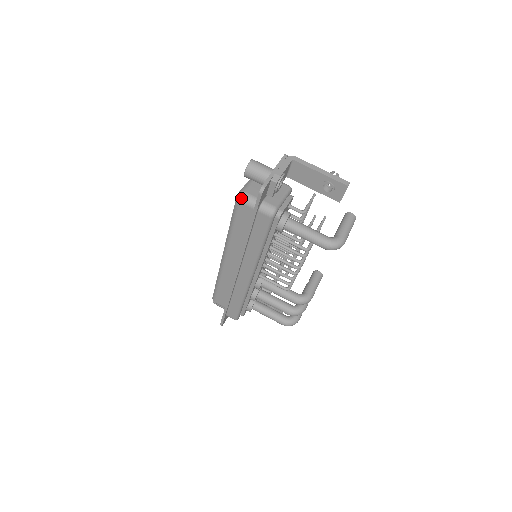
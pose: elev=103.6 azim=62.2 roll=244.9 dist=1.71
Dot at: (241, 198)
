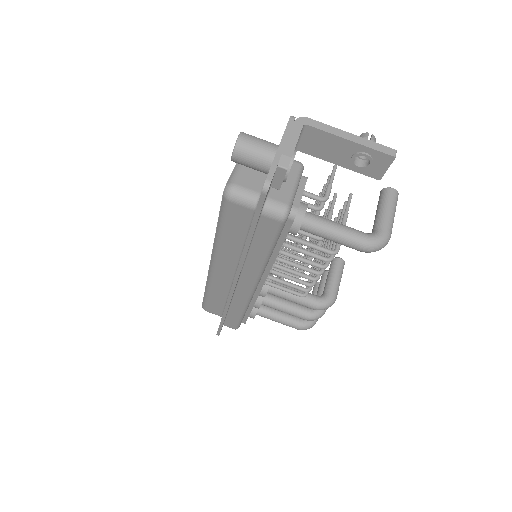
Dot at: (231, 195)
